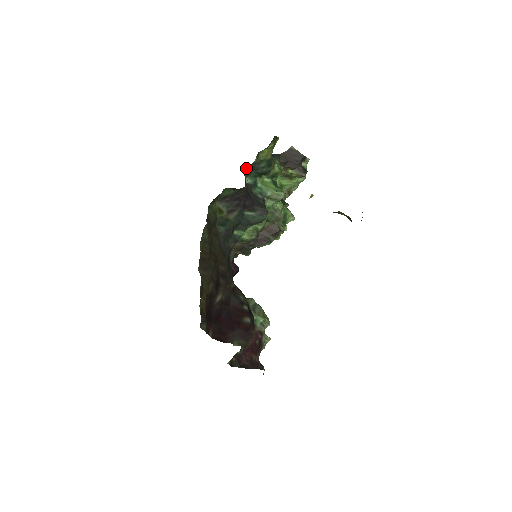
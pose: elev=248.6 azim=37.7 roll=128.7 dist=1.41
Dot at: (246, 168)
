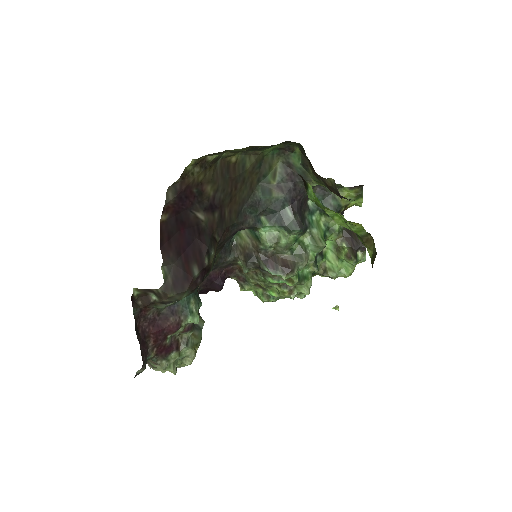
Dot at: (320, 187)
